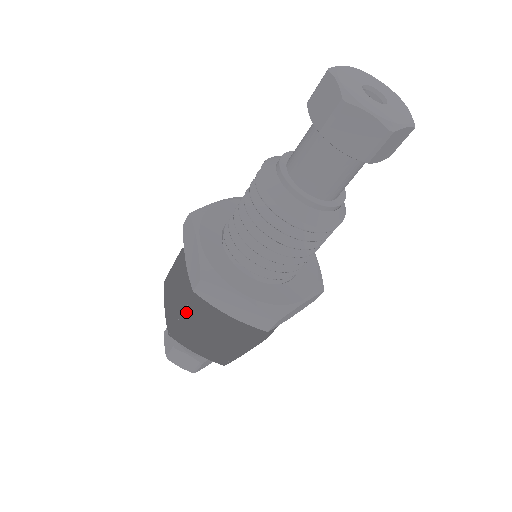
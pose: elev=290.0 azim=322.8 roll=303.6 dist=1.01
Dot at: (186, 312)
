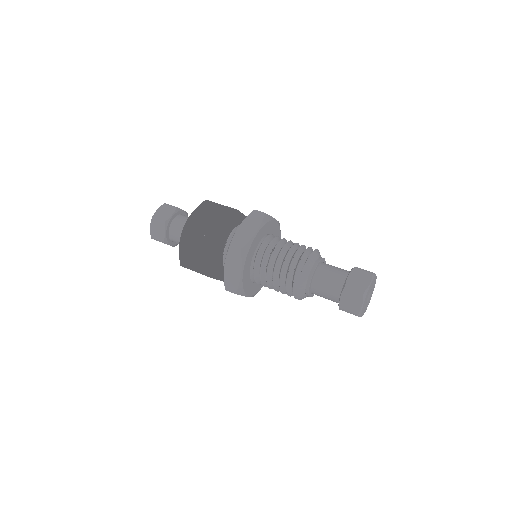
Dot at: (209, 238)
